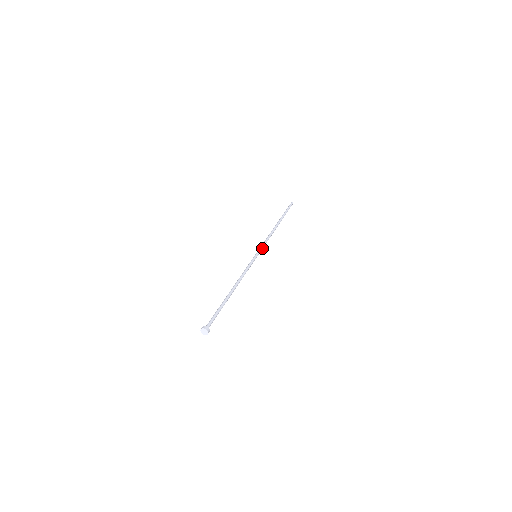
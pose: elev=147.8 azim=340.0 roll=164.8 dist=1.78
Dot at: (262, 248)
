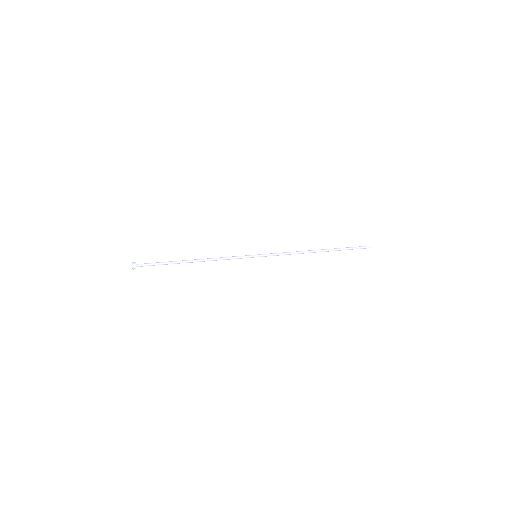
Dot at: (271, 255)
